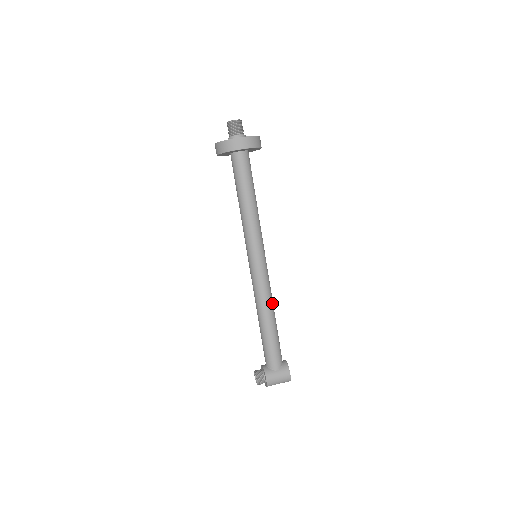
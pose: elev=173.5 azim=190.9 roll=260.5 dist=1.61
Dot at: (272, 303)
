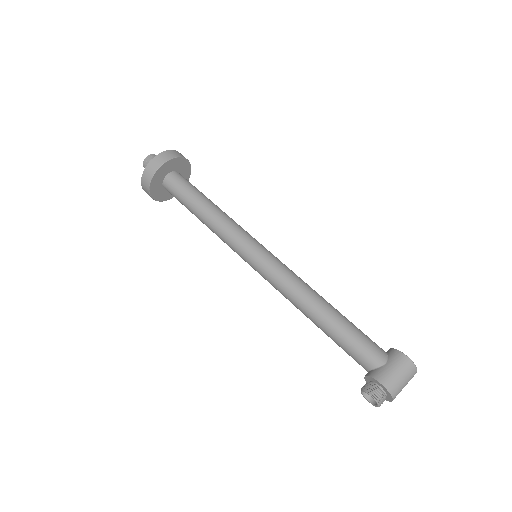
Dot at: (312, 289)
